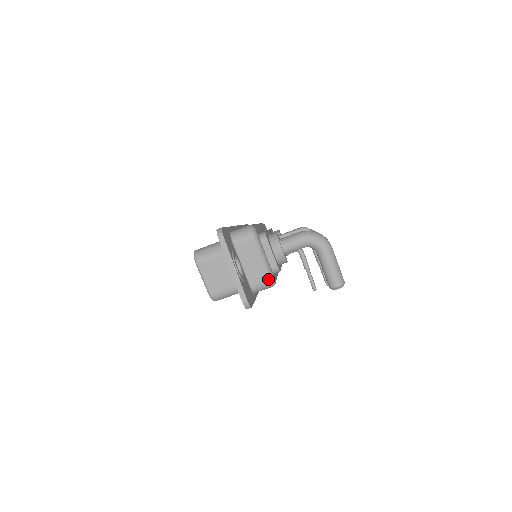
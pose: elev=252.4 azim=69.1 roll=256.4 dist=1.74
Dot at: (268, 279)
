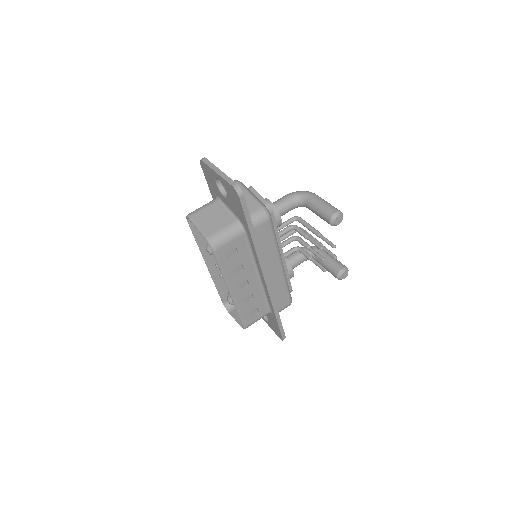
Dot at: (261, 207)
